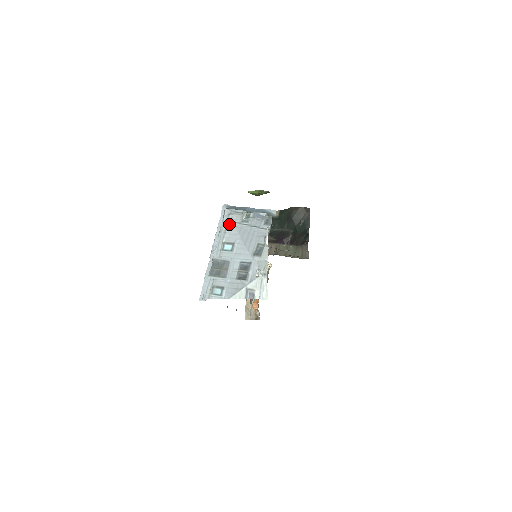
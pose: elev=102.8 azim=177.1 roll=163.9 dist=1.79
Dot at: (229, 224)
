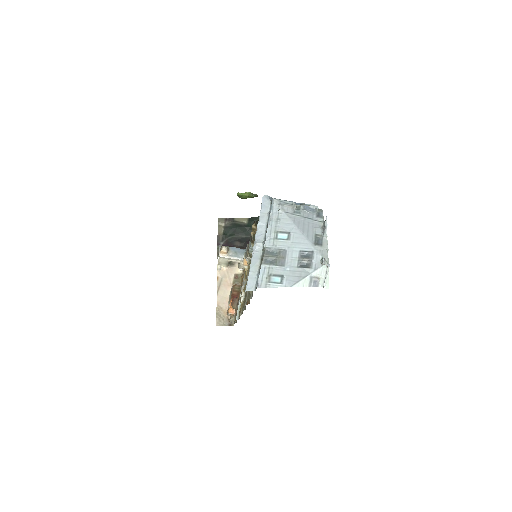
Dot at: (281, 214)
